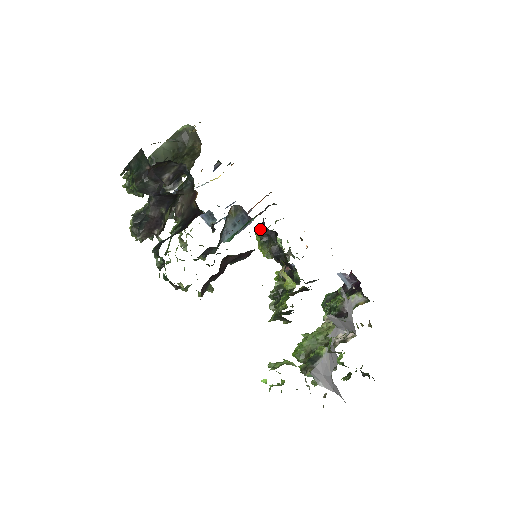
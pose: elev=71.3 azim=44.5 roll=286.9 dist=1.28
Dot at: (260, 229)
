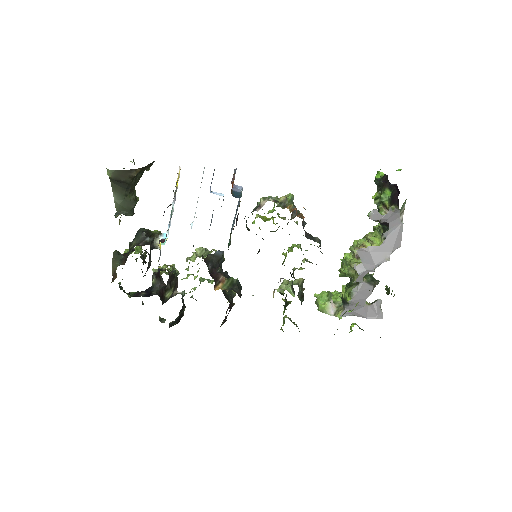
Dot at: (247, 227)
